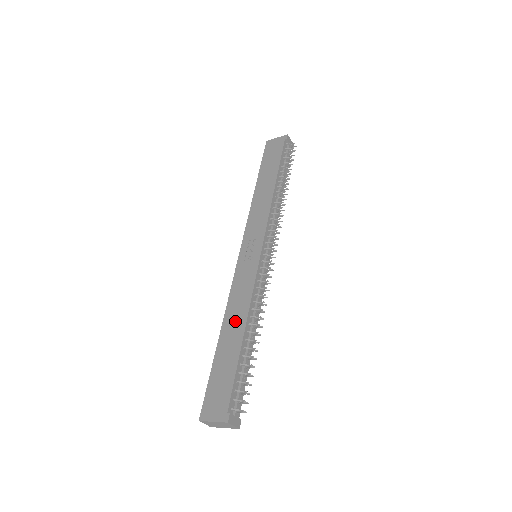
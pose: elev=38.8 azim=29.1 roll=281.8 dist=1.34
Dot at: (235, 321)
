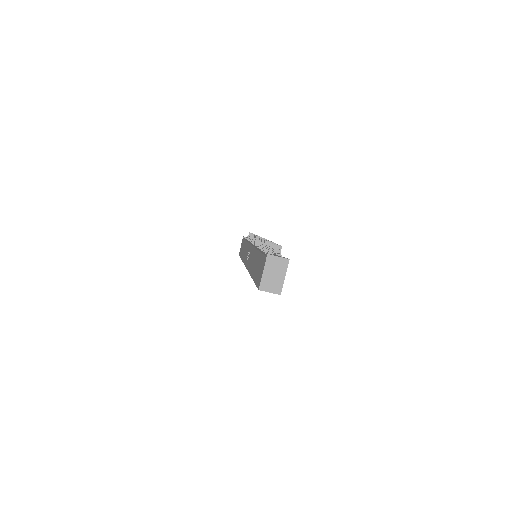
Dot at: (253, 261)
